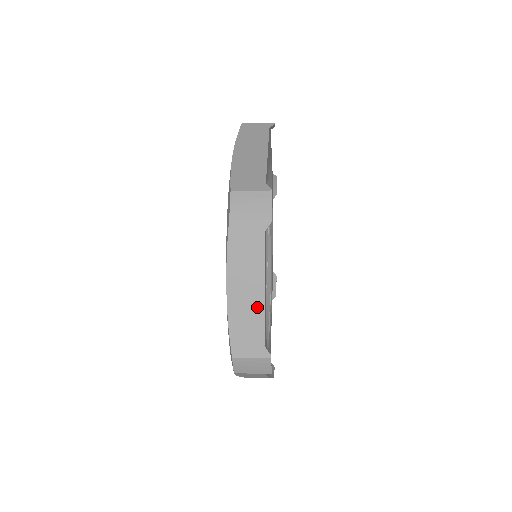
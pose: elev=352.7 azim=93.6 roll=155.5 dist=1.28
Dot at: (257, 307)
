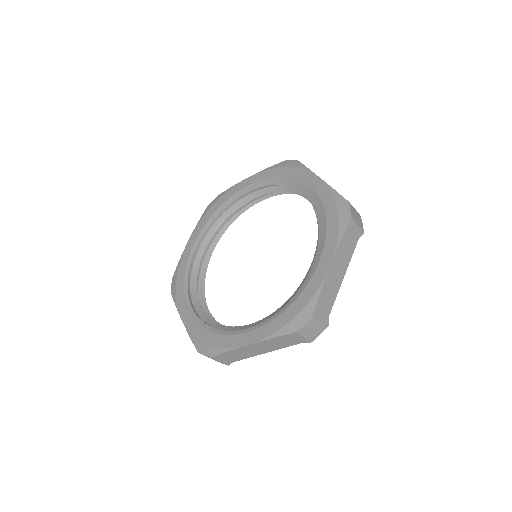
Dot at: occluded
